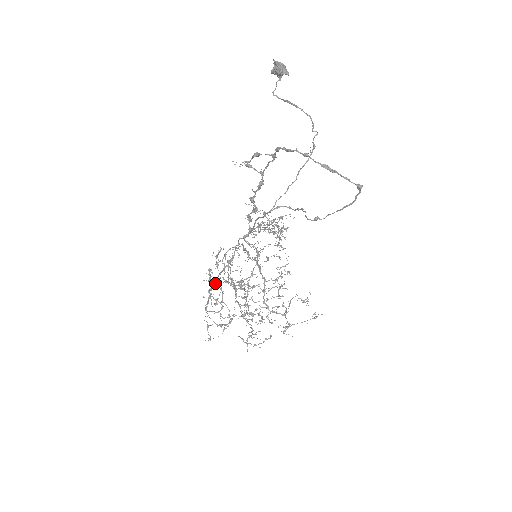
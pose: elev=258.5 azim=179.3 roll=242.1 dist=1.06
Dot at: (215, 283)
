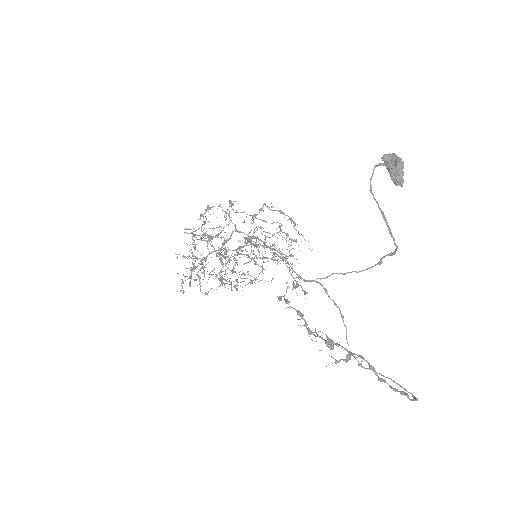
Dot at: occluded
